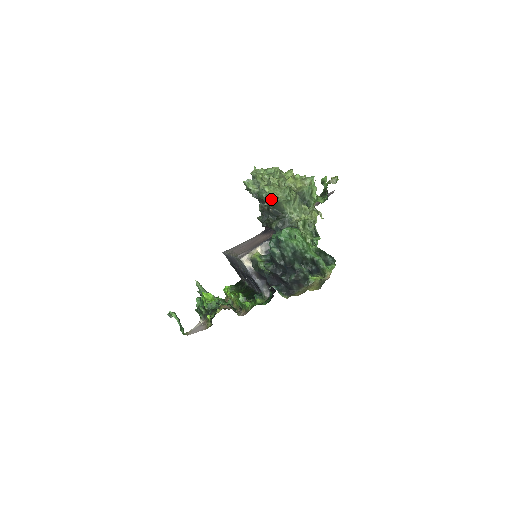
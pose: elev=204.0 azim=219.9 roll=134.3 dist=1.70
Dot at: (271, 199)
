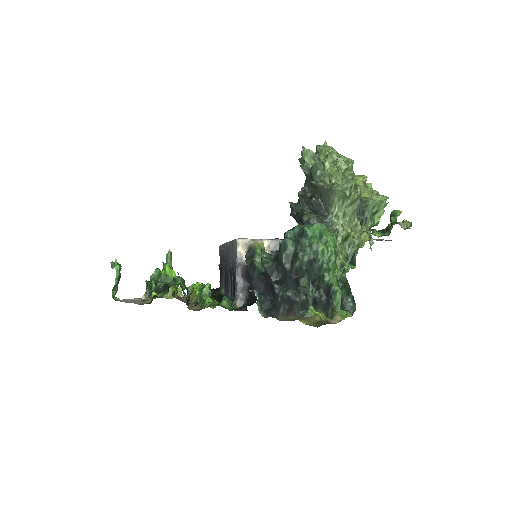
Dot at: (325, 181)
